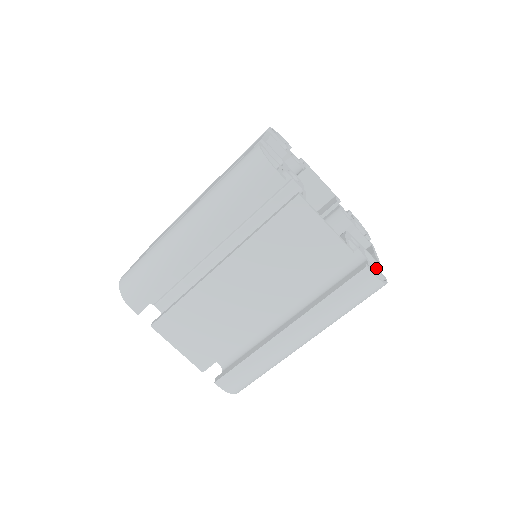
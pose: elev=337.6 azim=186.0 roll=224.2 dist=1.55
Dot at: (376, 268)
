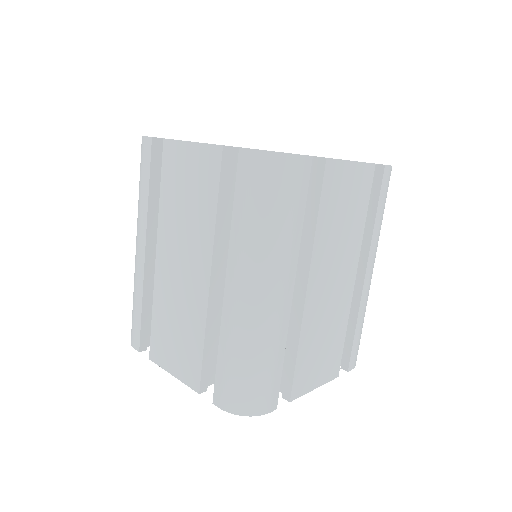
Dot at: occluded
